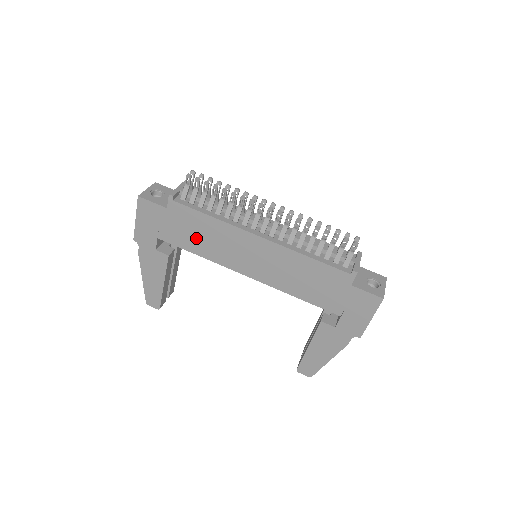
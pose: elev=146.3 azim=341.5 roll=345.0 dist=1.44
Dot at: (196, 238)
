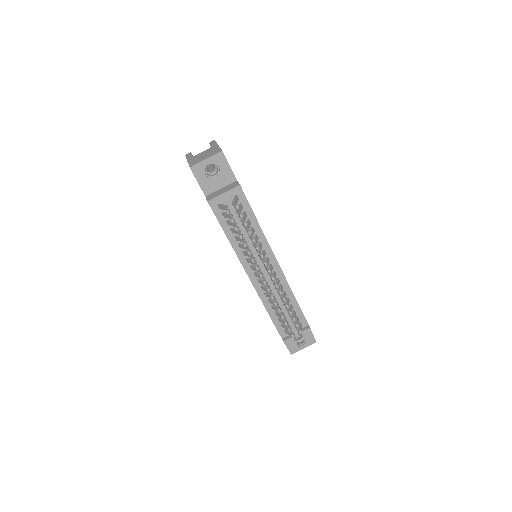
Dot at: occluded
